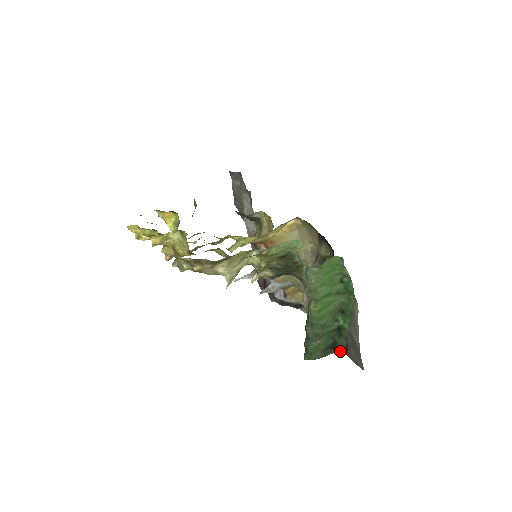
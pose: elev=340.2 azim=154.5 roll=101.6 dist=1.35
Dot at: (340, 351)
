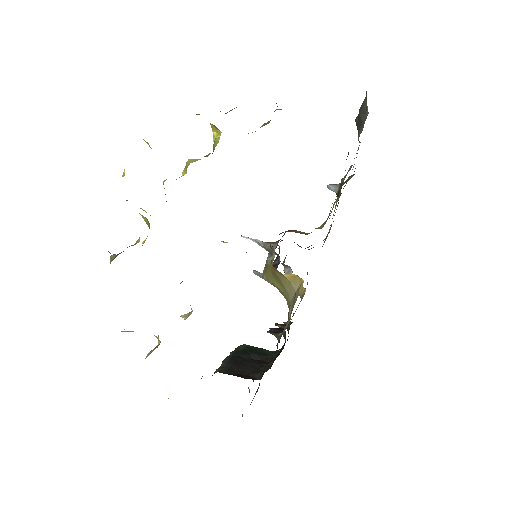
Dot at: occluded
